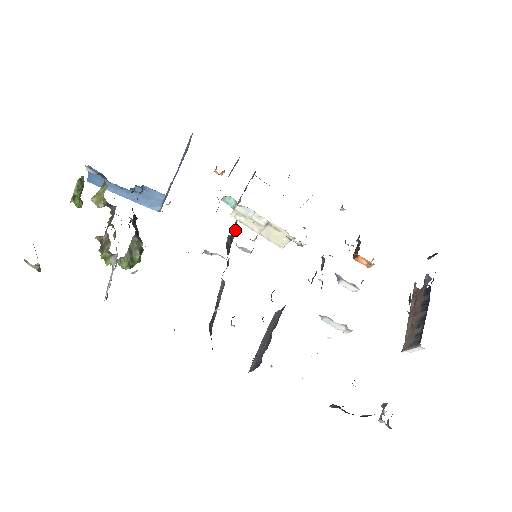
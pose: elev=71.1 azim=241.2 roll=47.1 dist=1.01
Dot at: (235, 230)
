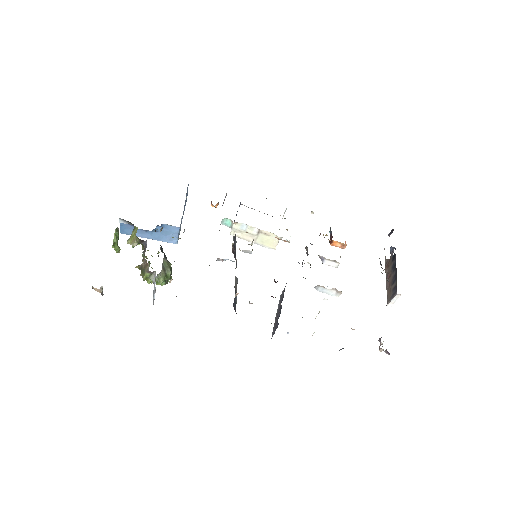
Dot at: (236, 241)
